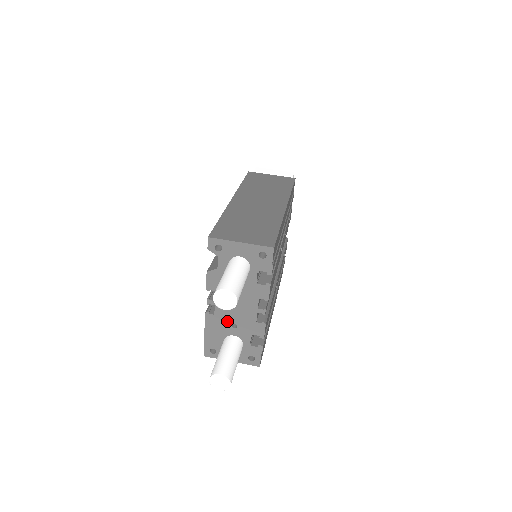
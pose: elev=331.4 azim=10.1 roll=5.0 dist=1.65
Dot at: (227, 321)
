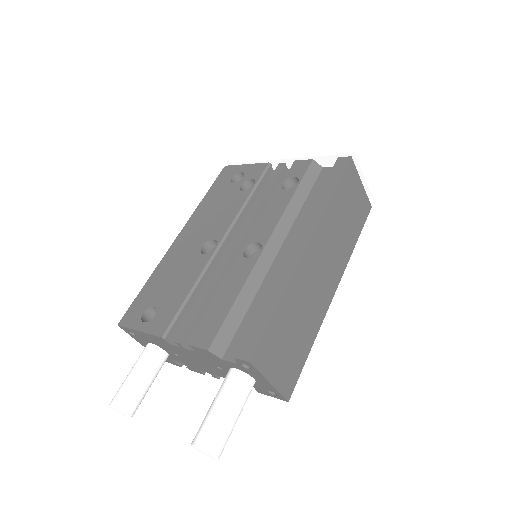
Dot at: (175, 351)
